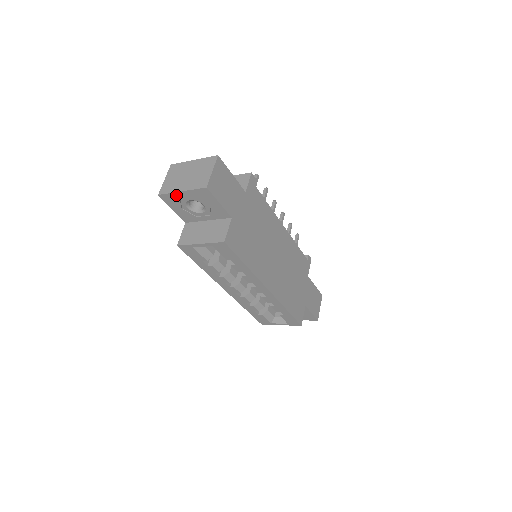
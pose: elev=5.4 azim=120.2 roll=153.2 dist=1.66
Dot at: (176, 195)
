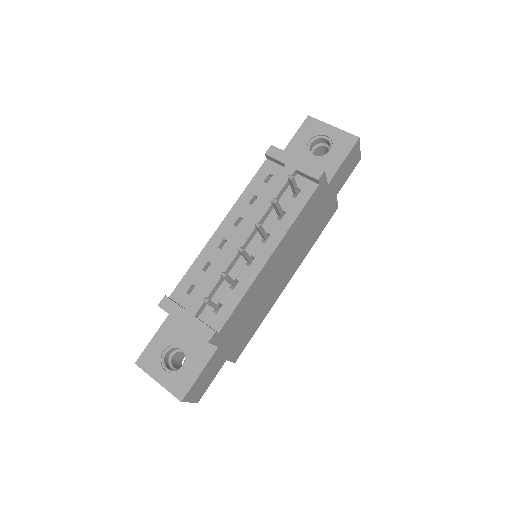
Dot at: occluded
